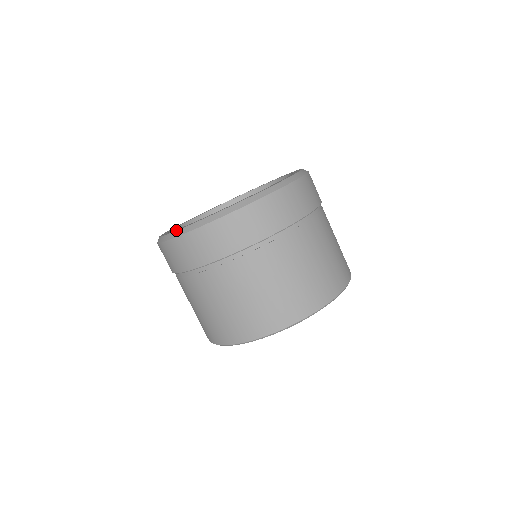
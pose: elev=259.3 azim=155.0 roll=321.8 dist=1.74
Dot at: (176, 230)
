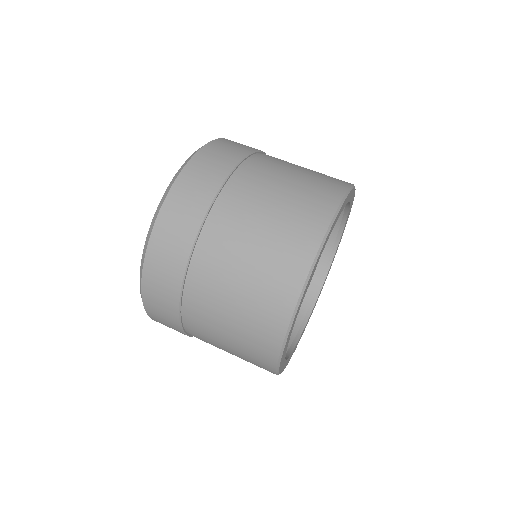
Dot at: (178, 171)
